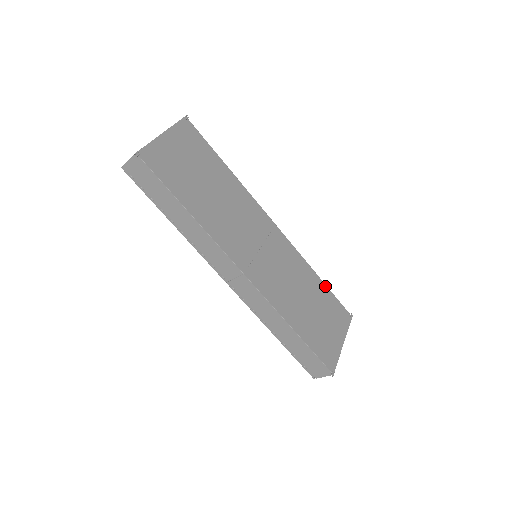
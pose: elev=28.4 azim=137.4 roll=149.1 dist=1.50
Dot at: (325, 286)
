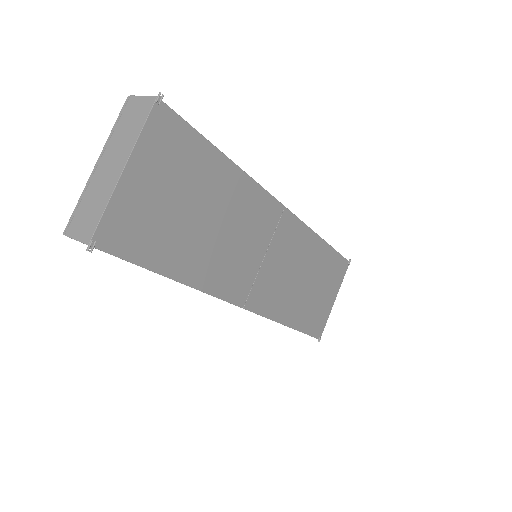
Dot at: (329, 247)
